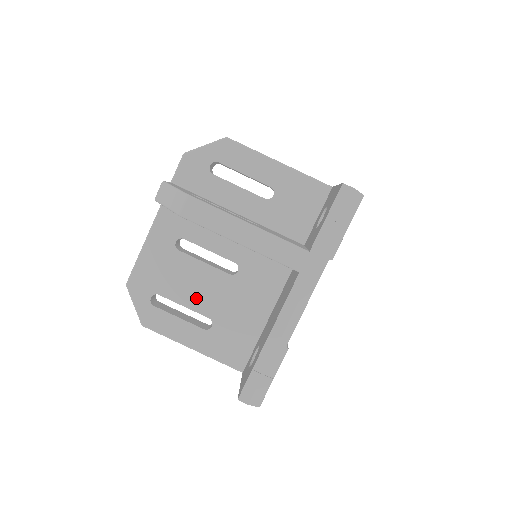
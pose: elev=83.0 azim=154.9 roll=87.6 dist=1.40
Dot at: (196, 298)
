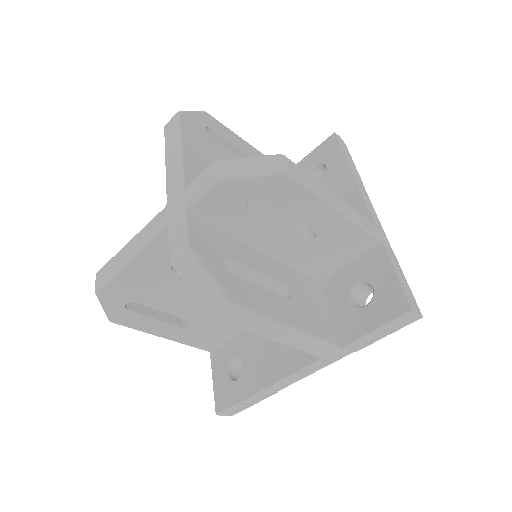
Dot at: (182, 308)
